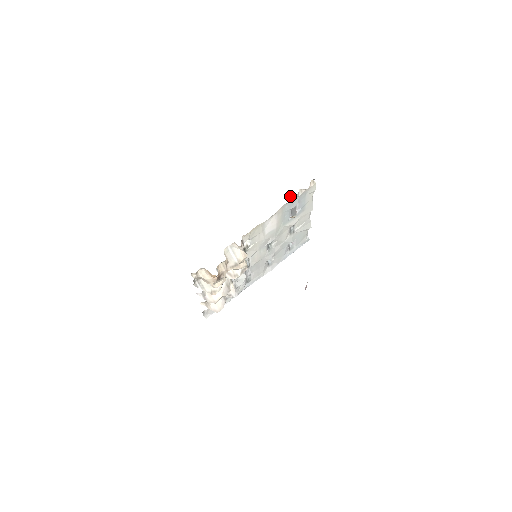
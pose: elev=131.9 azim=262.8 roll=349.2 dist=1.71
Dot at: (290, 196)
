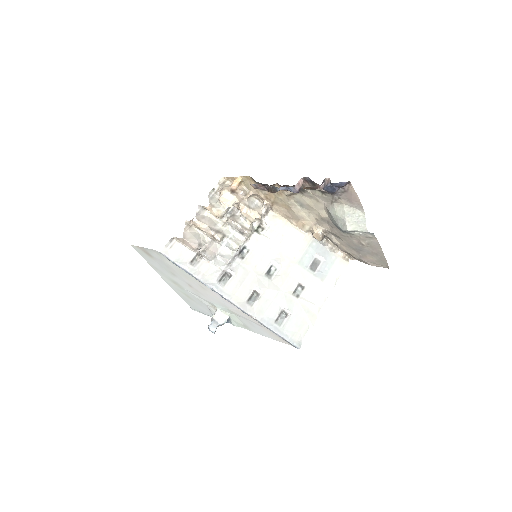
Dot at: (323, 244)
